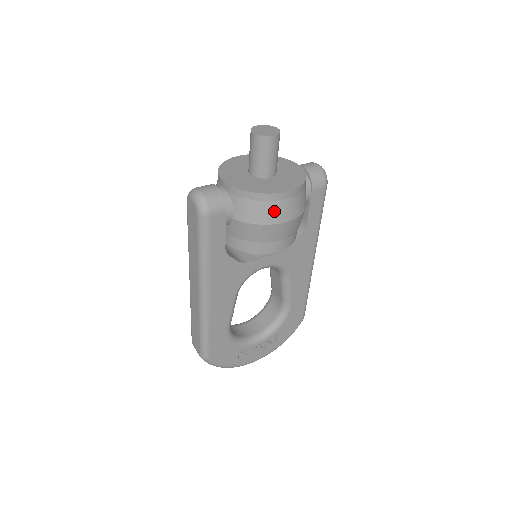
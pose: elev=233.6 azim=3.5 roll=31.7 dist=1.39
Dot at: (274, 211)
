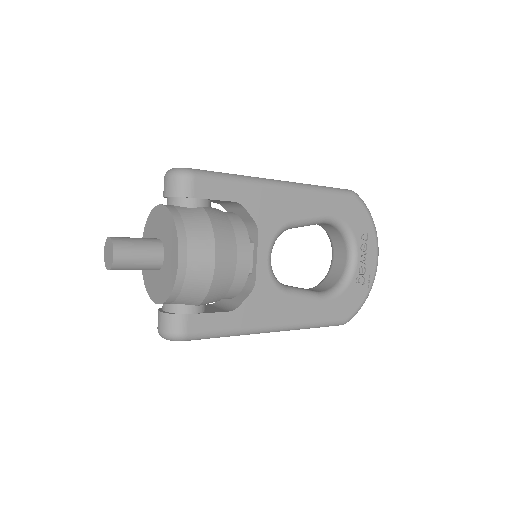
Dot at: (198, 275)
